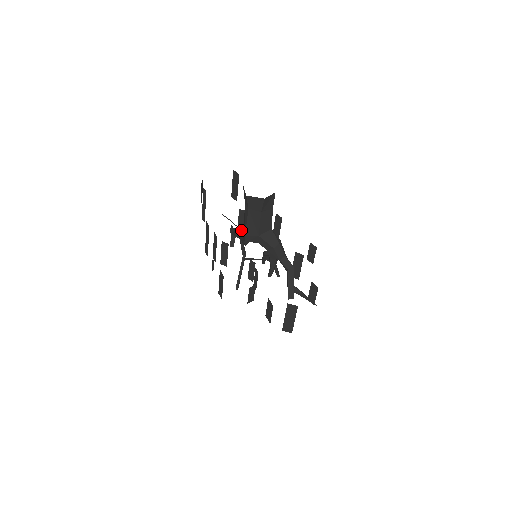
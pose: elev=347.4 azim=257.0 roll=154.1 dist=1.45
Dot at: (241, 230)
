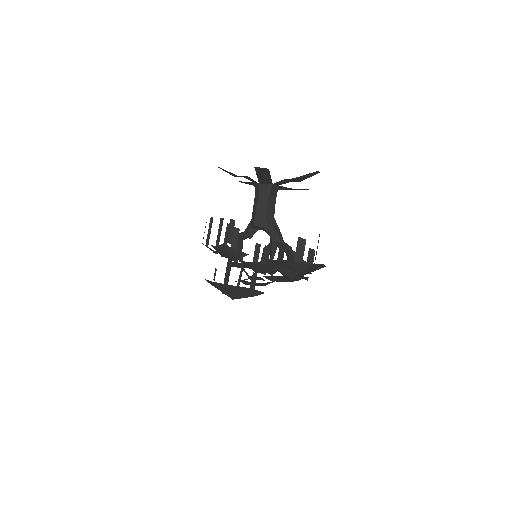
Dot at: (248, 225)
